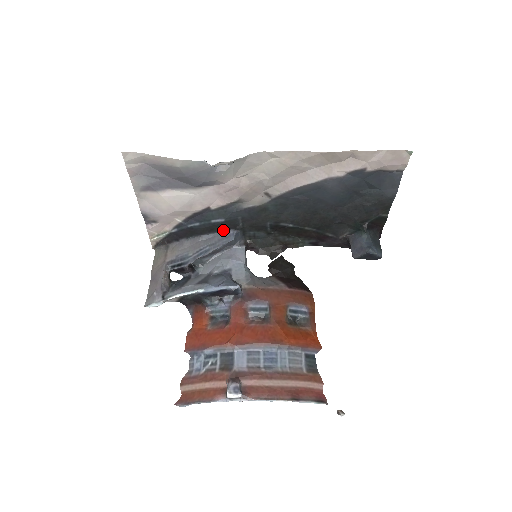
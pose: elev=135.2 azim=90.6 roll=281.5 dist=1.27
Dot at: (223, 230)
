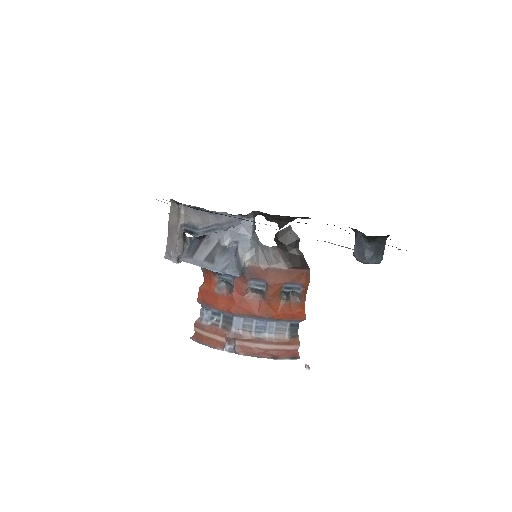
Dot at: (230, 214)
